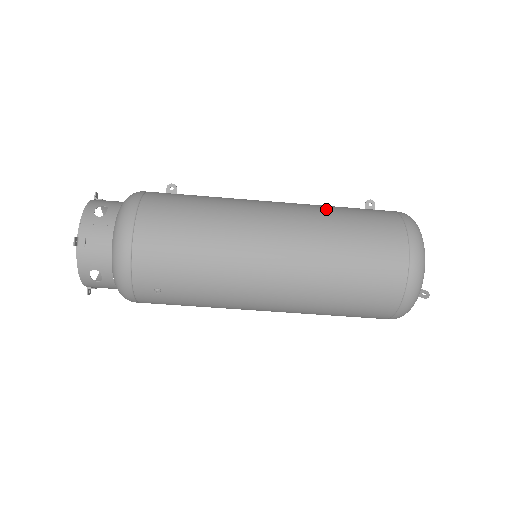
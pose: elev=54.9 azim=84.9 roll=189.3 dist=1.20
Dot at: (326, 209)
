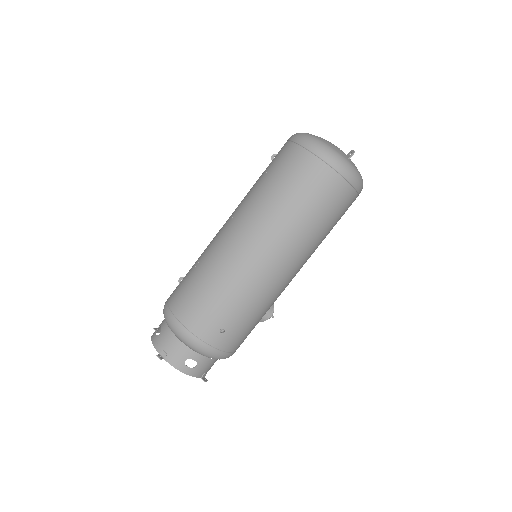
Dot at: (250, 189)
